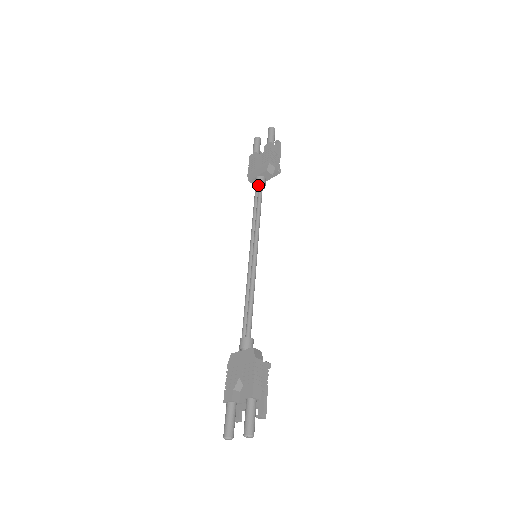
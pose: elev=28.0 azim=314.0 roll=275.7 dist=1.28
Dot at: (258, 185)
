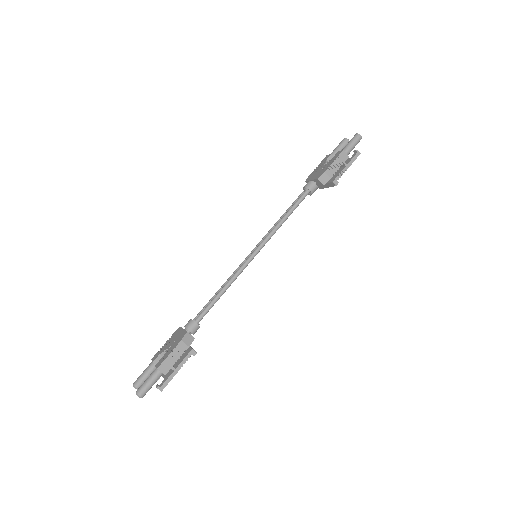
Dot at: (305, 190)
